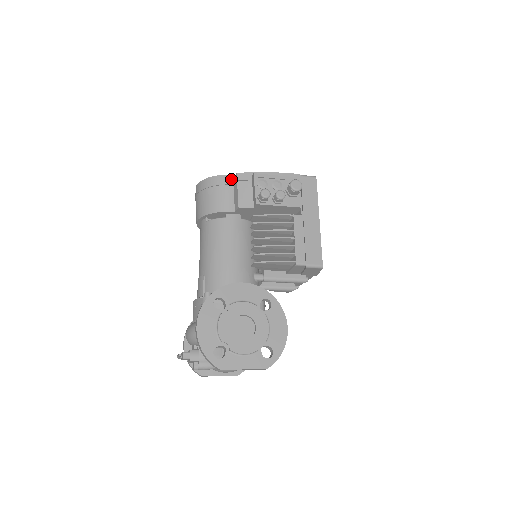
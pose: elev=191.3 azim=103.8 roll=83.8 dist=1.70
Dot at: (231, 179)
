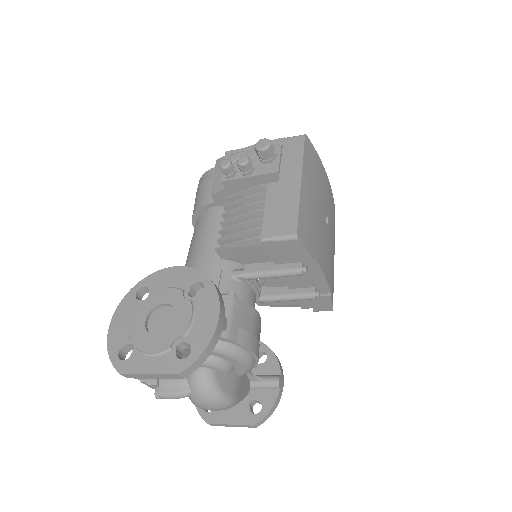
Dot at: occluded
